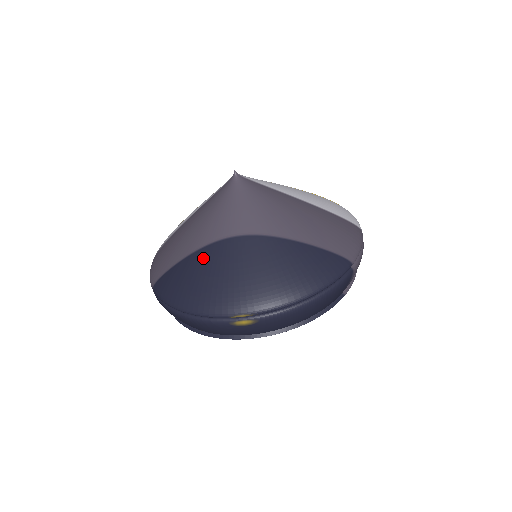
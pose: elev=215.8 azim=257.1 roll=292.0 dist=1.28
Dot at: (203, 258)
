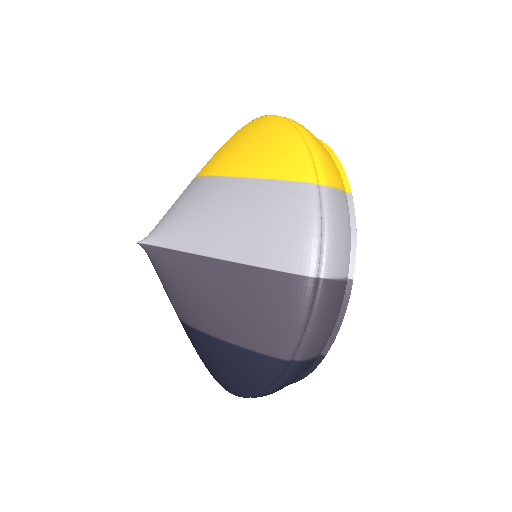
Dot at: occluded
